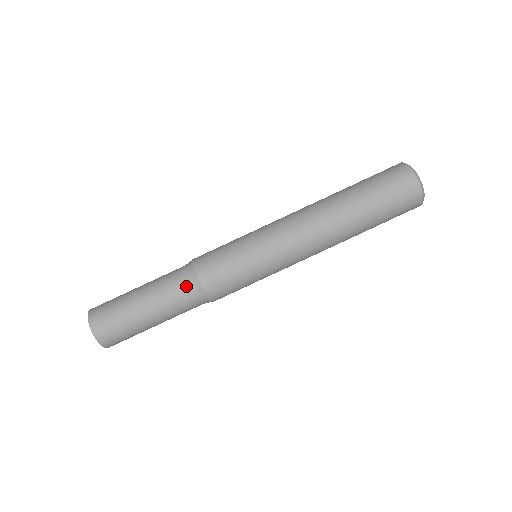
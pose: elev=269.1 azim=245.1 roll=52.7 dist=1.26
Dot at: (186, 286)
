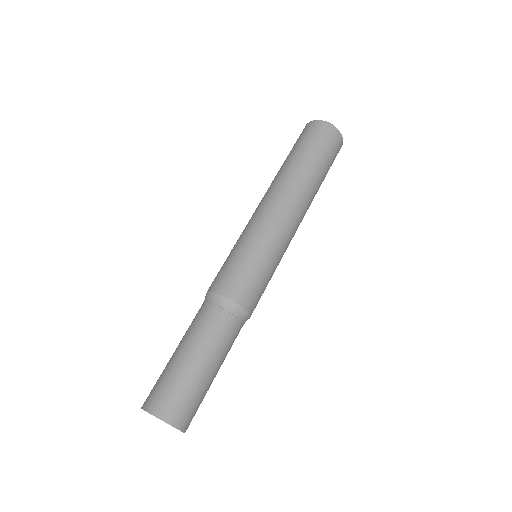
Dot at: (202, 306)
